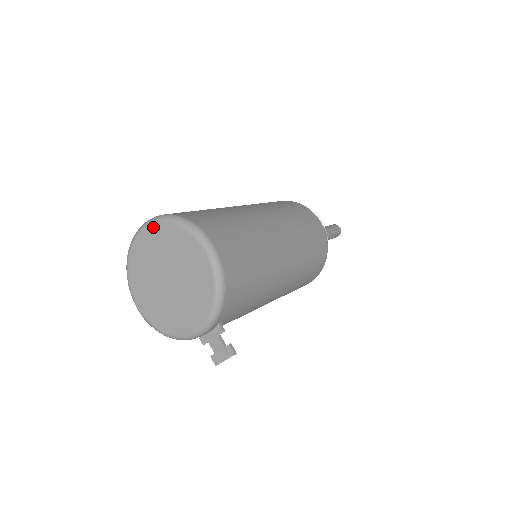
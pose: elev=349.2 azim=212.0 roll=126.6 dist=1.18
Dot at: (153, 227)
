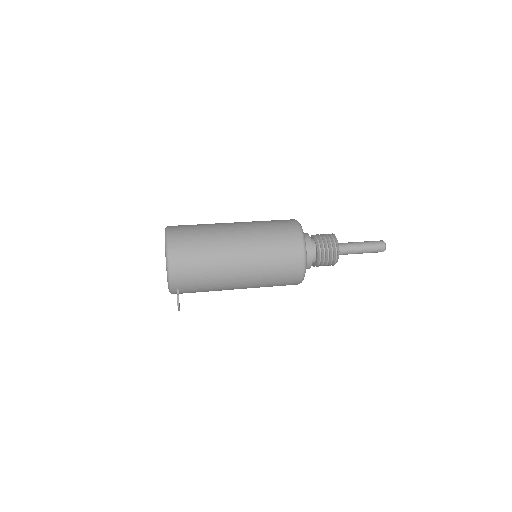
Dot at: occluded
